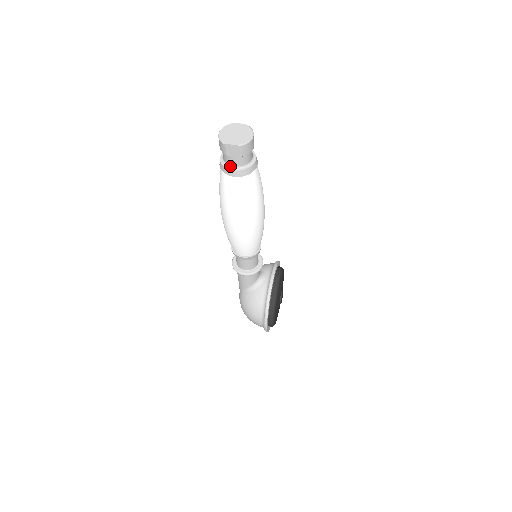
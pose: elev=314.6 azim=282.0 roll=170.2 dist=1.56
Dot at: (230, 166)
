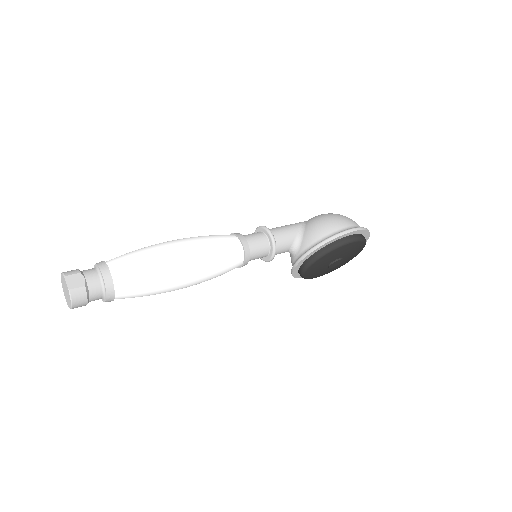
Dot at: occluded
